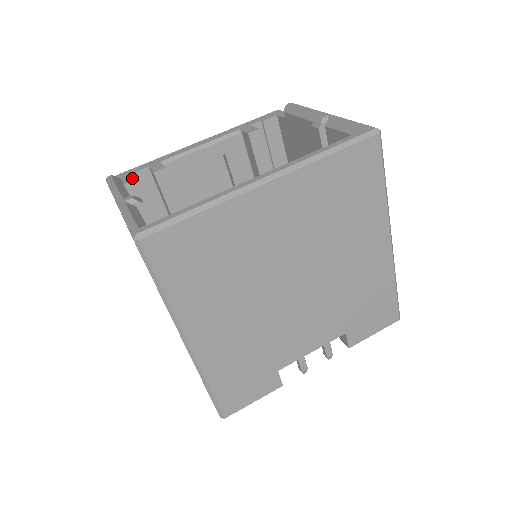
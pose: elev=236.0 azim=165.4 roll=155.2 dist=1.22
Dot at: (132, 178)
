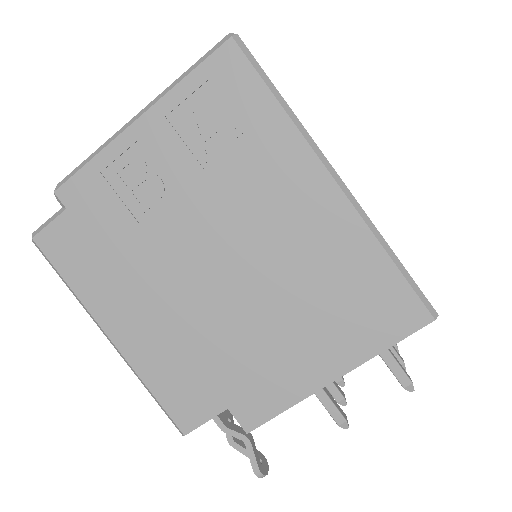
Dot at: occluded
